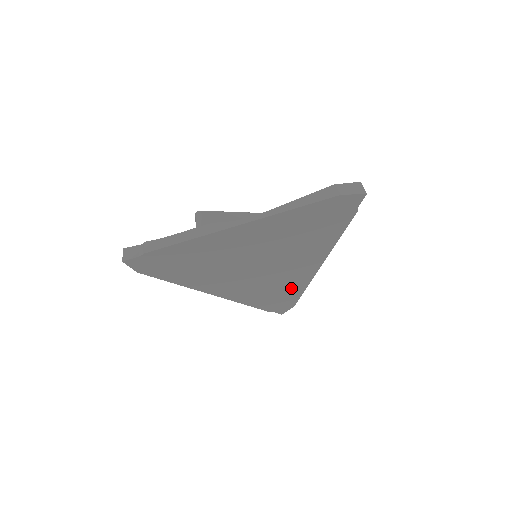
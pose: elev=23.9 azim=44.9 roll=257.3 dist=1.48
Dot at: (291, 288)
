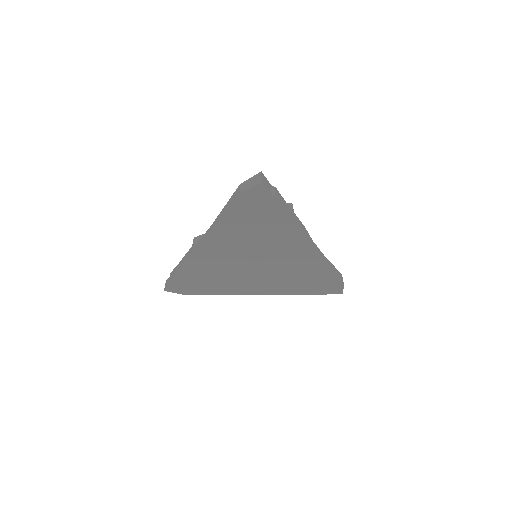
Dot at: (315, 271)
